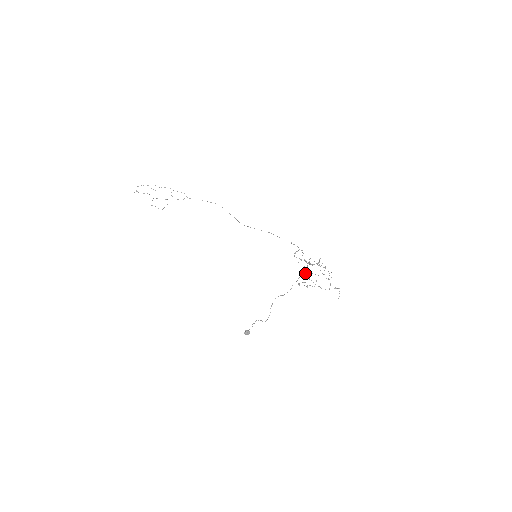
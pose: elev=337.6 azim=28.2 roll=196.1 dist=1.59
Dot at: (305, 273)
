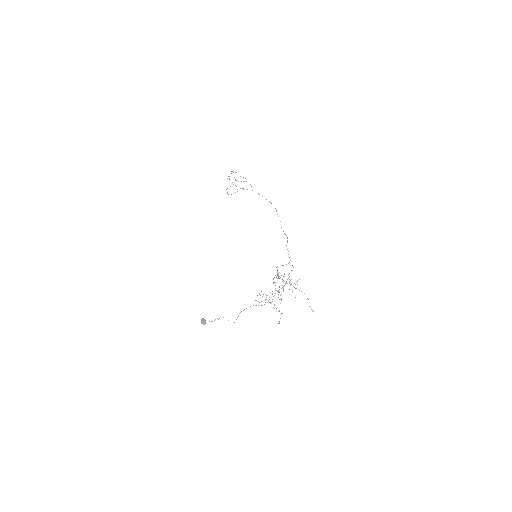
Dot at: occluded
